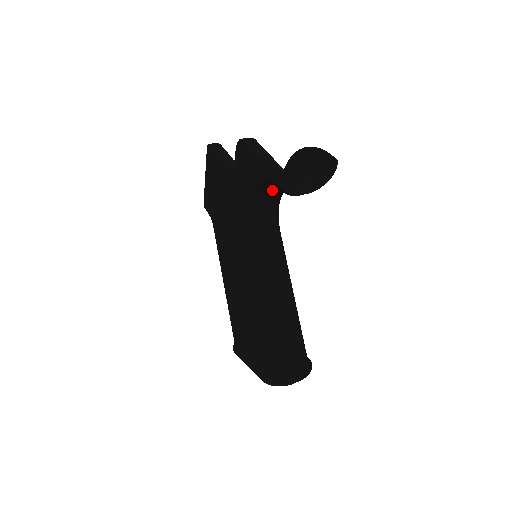
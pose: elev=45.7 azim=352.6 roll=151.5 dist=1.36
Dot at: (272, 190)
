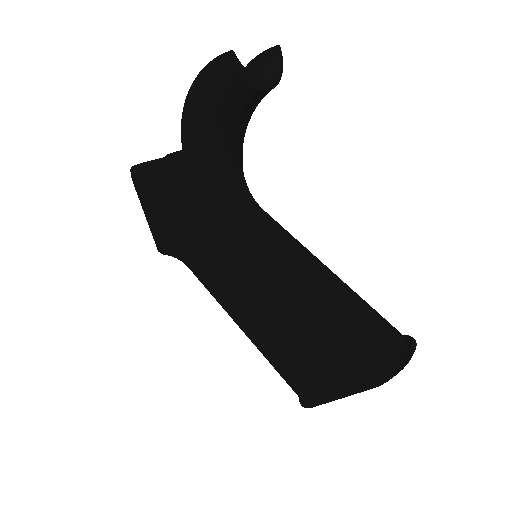
Dot at: (231, 119)
